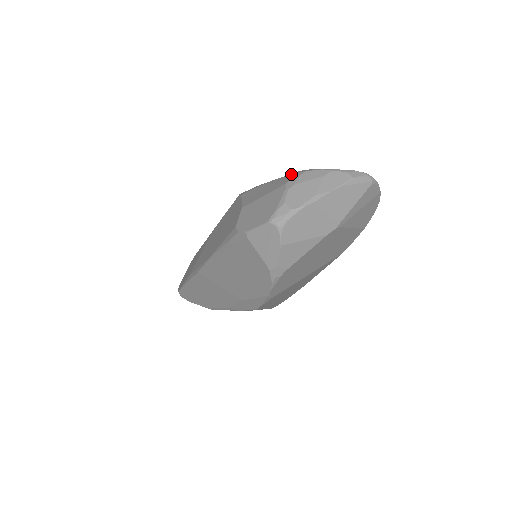
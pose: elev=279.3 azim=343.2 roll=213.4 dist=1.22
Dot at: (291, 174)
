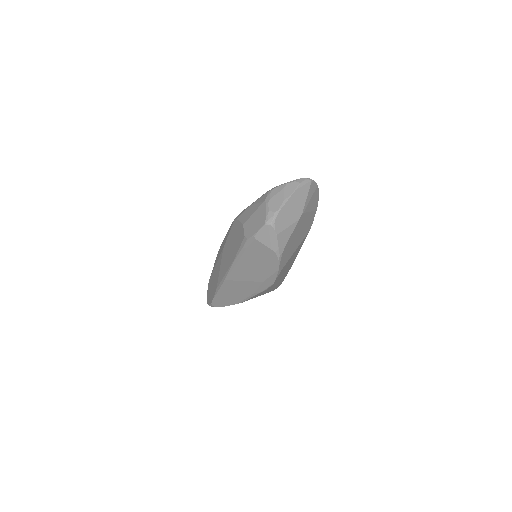
Dot at: (264, 194)
